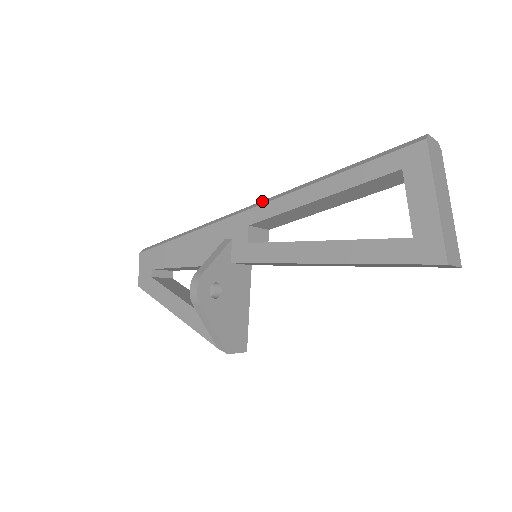
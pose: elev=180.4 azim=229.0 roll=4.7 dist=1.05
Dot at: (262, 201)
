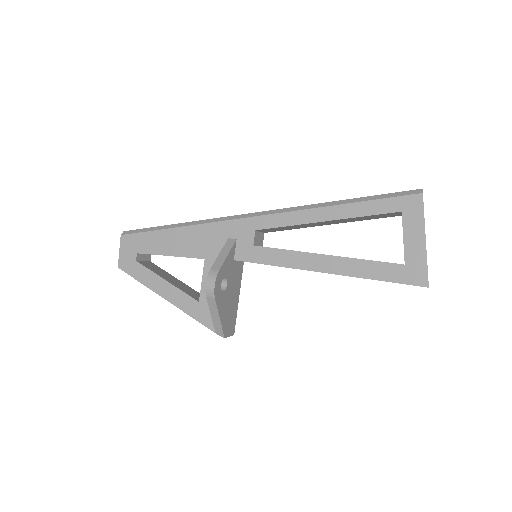
Dot at: (270, 211)
